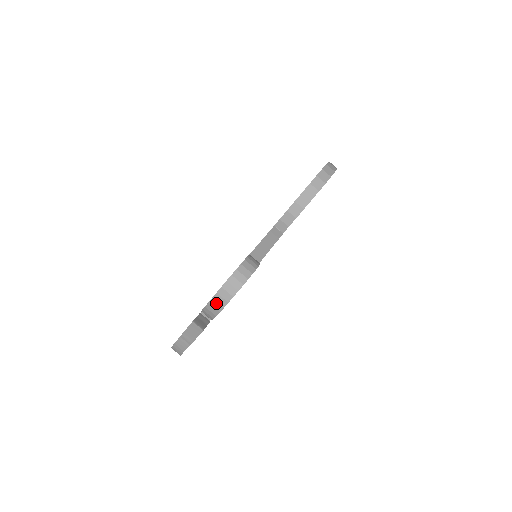
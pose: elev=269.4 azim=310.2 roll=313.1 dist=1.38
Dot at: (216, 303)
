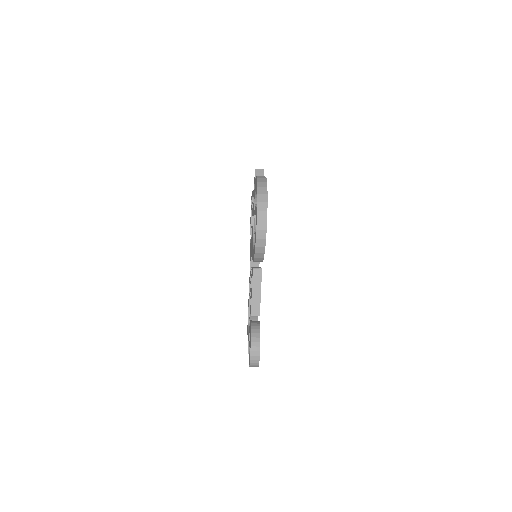
Dot at: occluded
